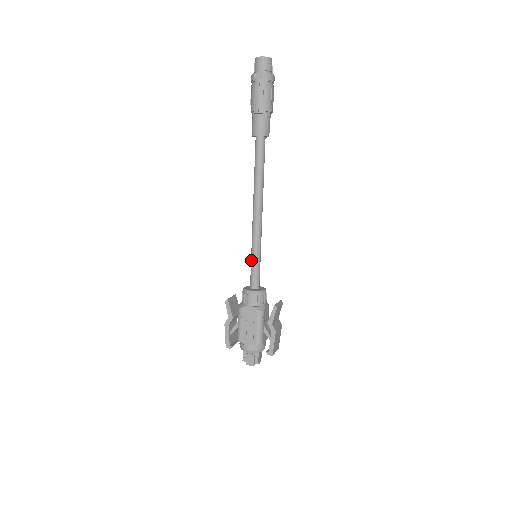
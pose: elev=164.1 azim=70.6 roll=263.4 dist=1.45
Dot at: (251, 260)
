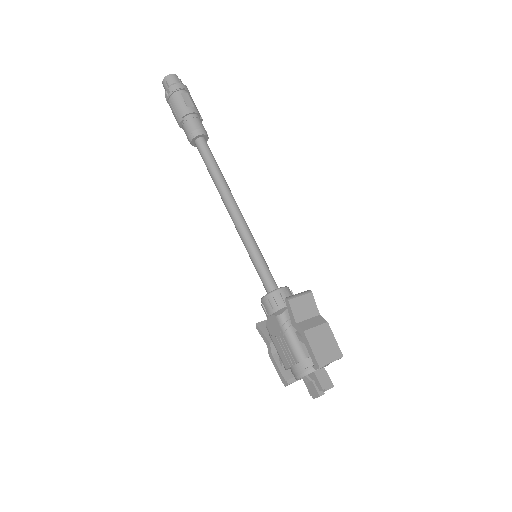
Dot at: (253, 264)
